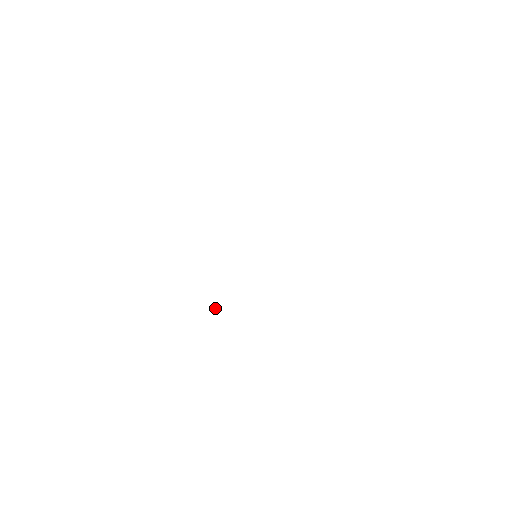
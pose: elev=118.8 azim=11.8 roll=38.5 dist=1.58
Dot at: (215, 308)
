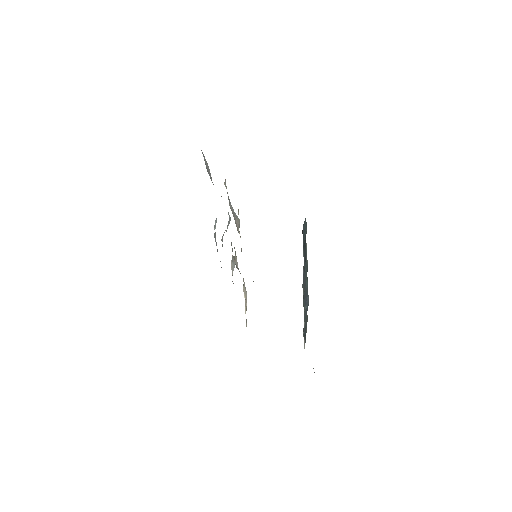
Dot at: occluded
